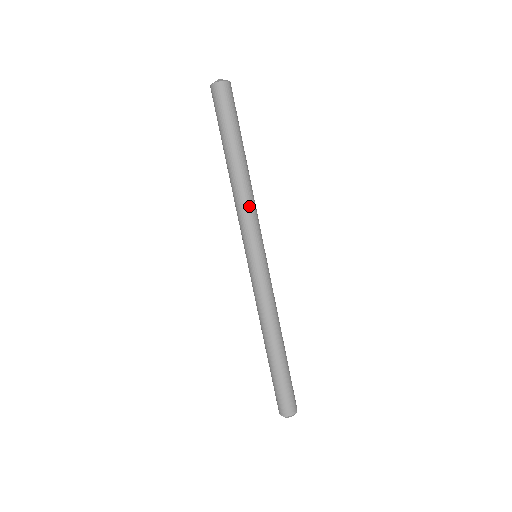
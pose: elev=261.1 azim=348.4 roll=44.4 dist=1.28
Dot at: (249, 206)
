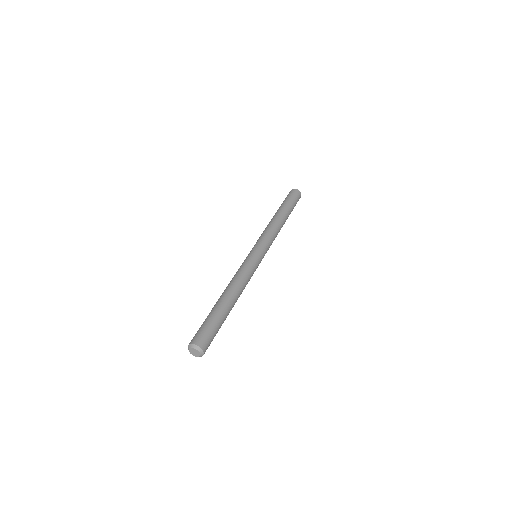
Dot at: (275, 234)
